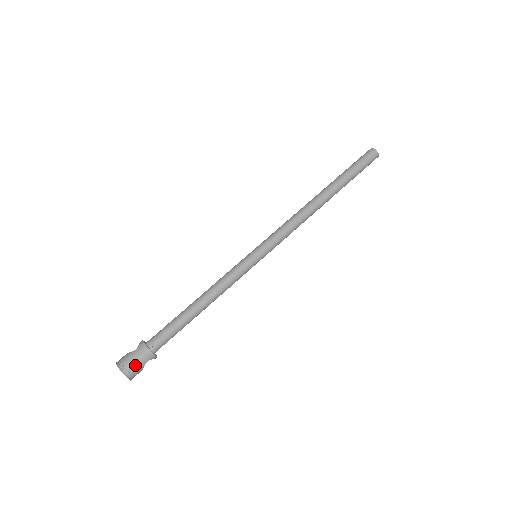
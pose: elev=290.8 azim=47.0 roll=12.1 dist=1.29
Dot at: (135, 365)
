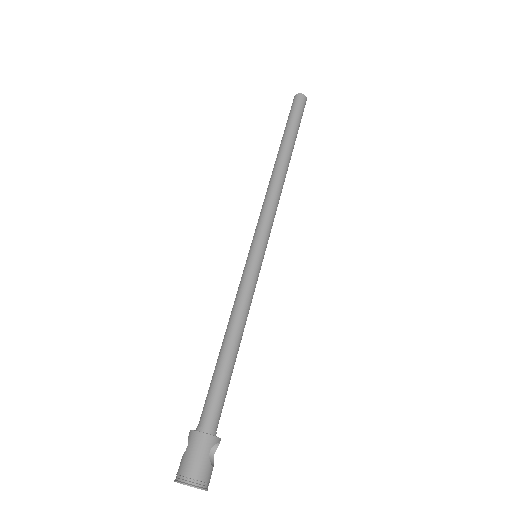
Dot at: (198, 465)
